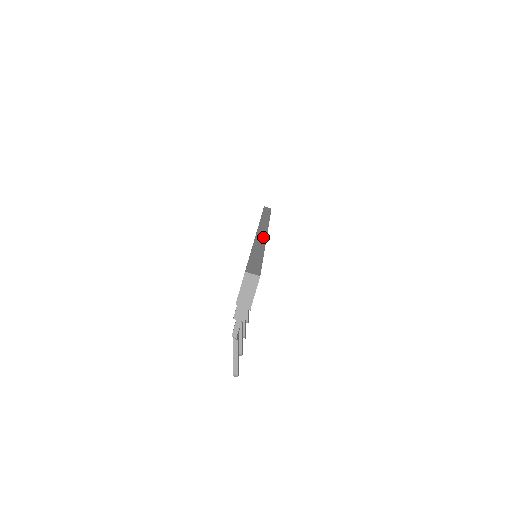
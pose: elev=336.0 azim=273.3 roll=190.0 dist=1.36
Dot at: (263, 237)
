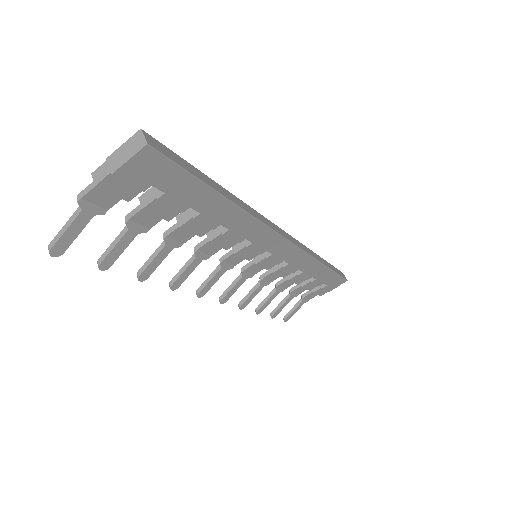
Dot at: (264, 220)
